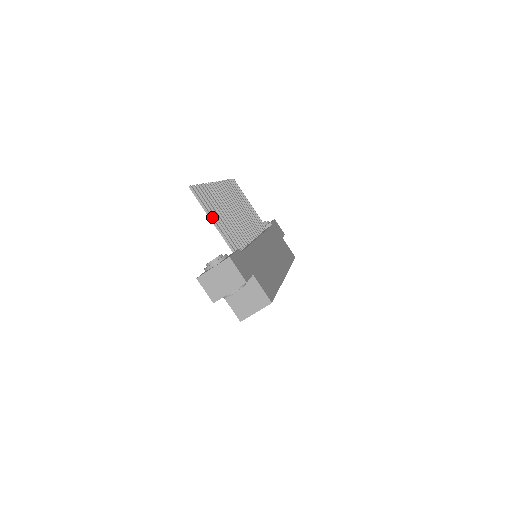
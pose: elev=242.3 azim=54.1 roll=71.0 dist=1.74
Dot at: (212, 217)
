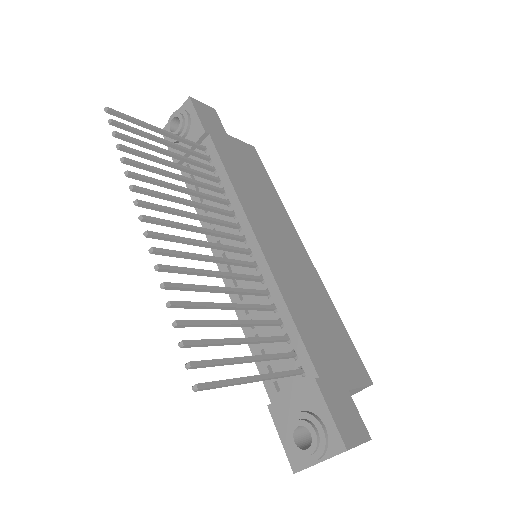
Dot at: (252, 379)
